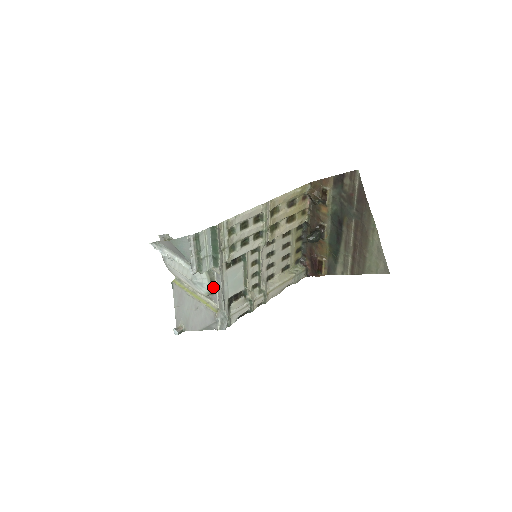
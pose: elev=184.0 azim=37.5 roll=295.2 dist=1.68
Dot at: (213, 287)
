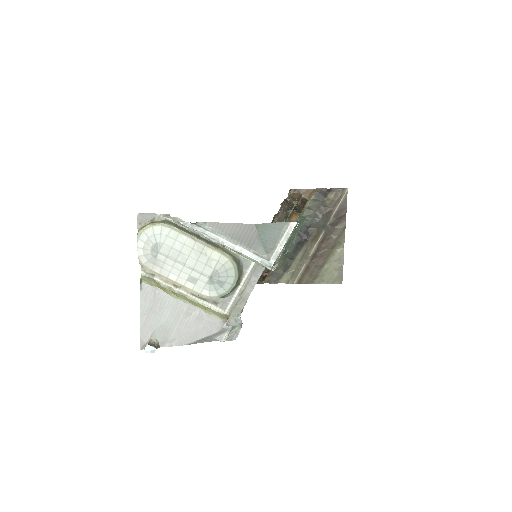
Dot at: (234, 288)
